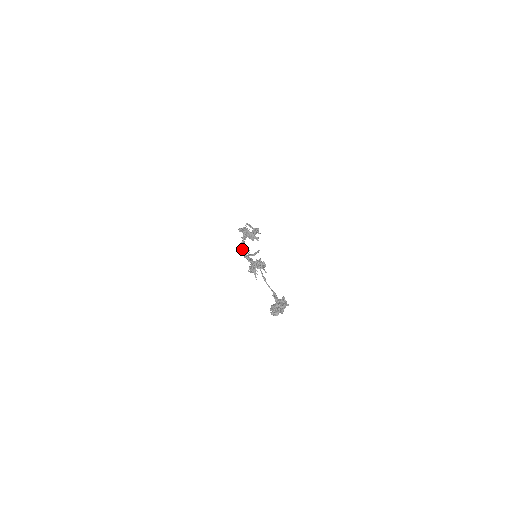
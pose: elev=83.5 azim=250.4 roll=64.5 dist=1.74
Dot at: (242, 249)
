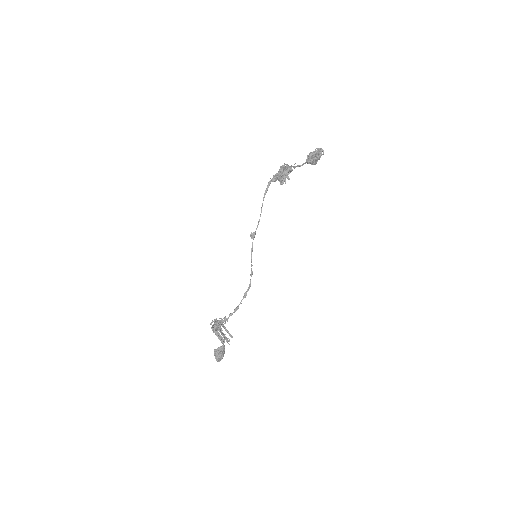
Dot at: occluded
